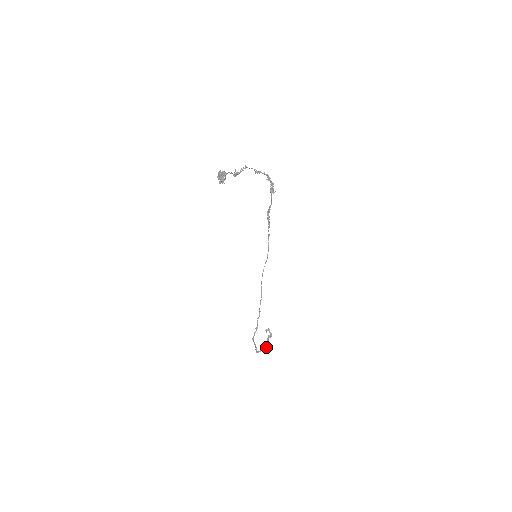
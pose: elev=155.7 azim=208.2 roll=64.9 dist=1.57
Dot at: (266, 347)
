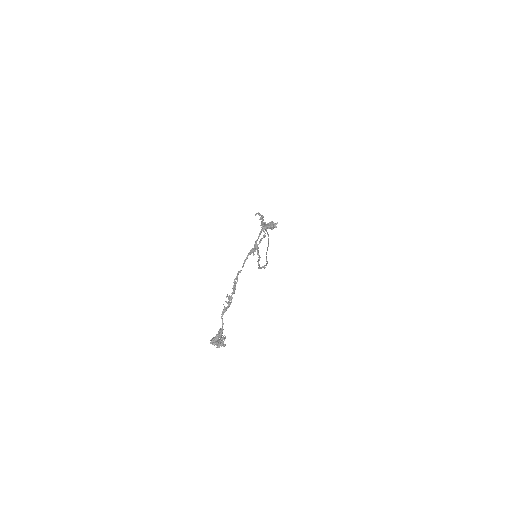
Dot at: (264, 236)
